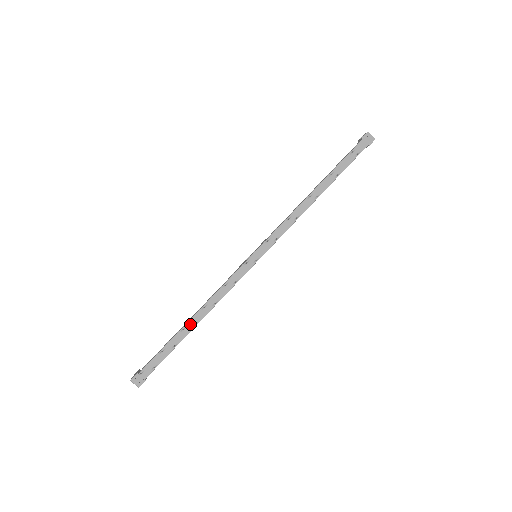
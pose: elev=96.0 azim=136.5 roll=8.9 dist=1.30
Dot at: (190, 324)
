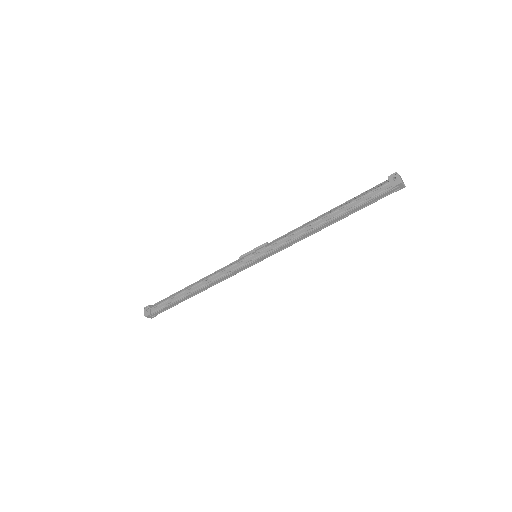
Dot at: (193, 294)
